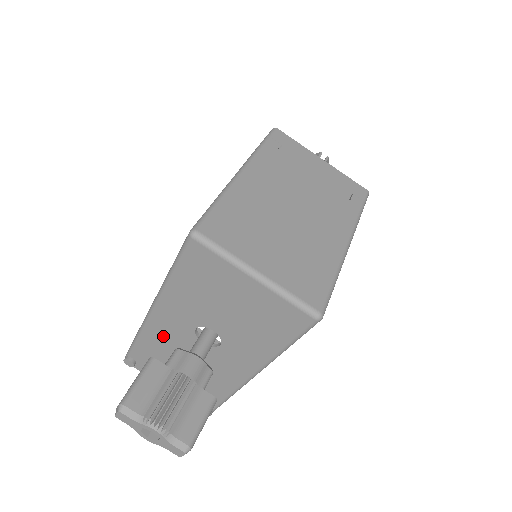
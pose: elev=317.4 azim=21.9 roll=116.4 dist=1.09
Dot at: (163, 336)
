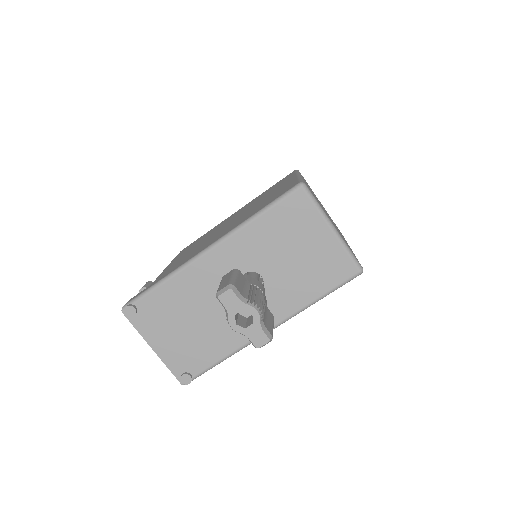
Dot at: (200, 280)
